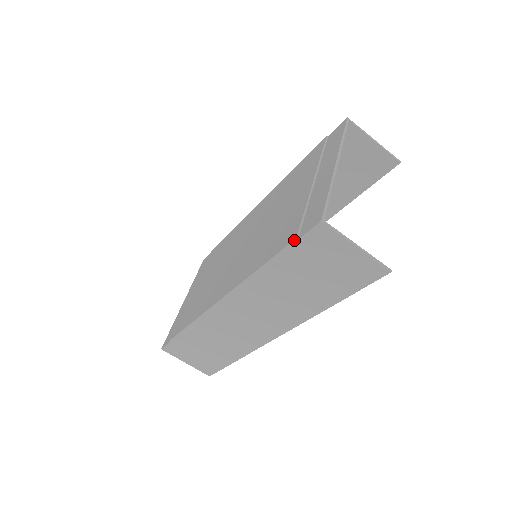
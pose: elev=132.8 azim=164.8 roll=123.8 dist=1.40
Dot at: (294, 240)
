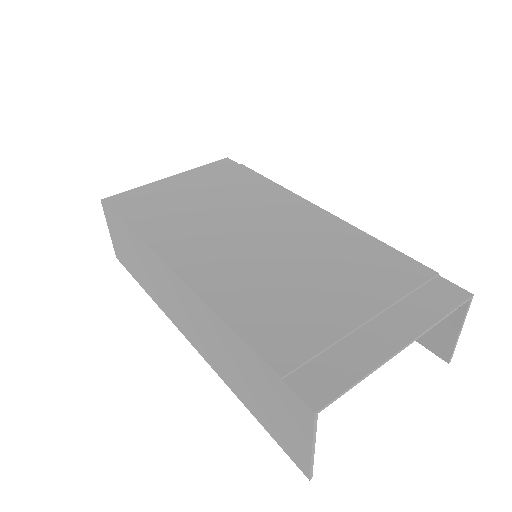
Dot at: (278, 374)
